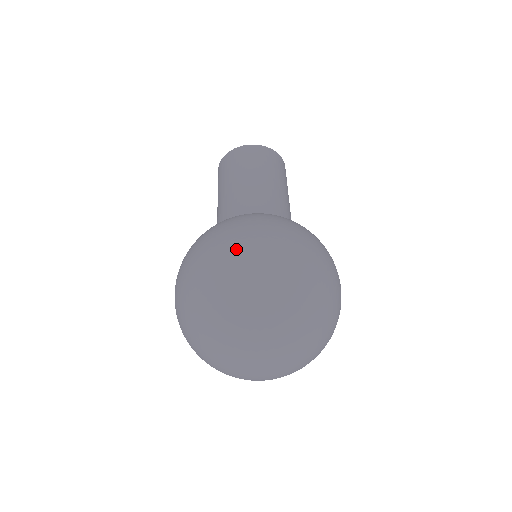
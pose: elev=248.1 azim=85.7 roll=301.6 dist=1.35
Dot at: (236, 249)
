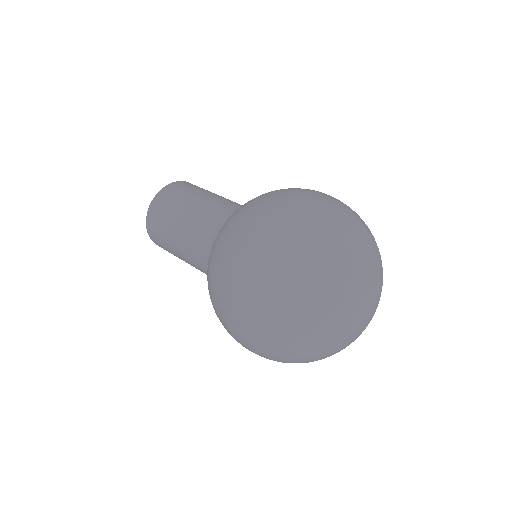
Dot at: (273, 219)
